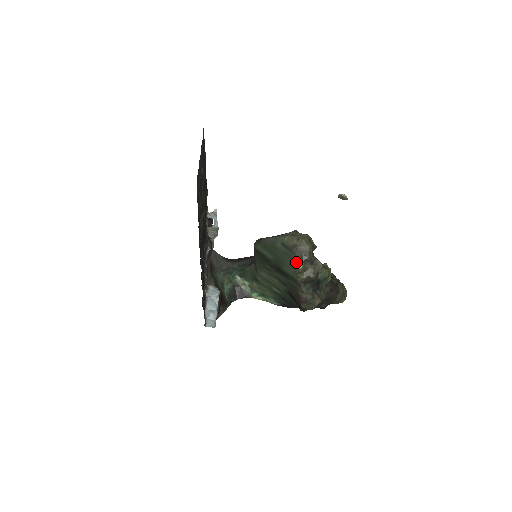
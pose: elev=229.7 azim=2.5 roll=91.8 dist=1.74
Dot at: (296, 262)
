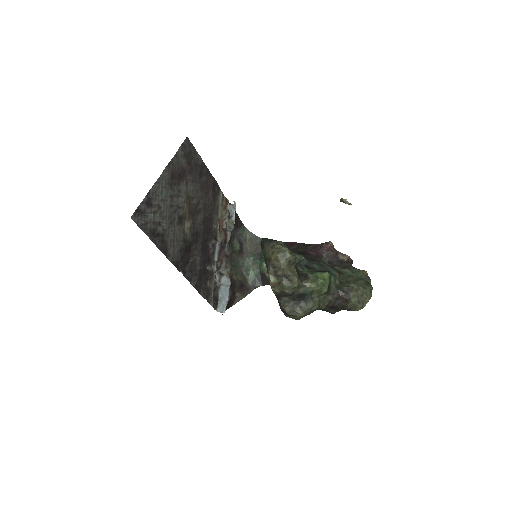
Dot at: (268, 276)
